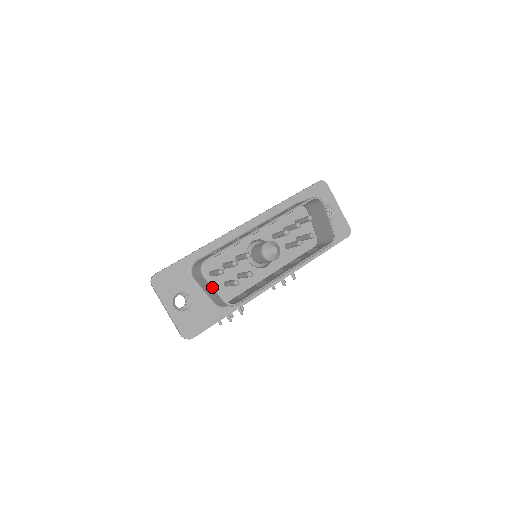
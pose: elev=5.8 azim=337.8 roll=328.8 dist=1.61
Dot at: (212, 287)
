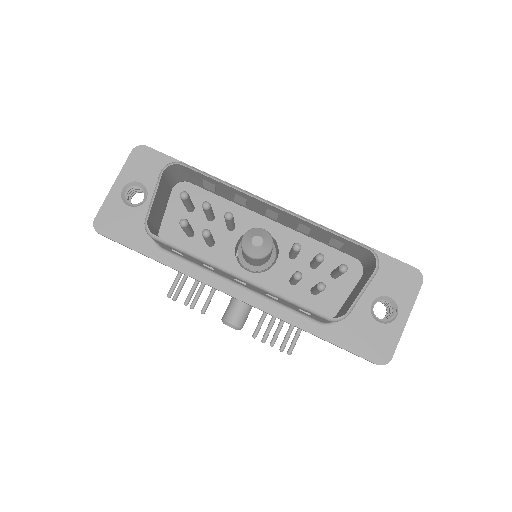
Dot at: (154, 191)
